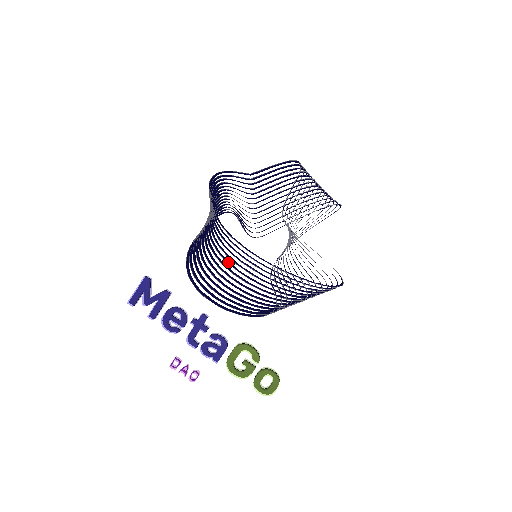
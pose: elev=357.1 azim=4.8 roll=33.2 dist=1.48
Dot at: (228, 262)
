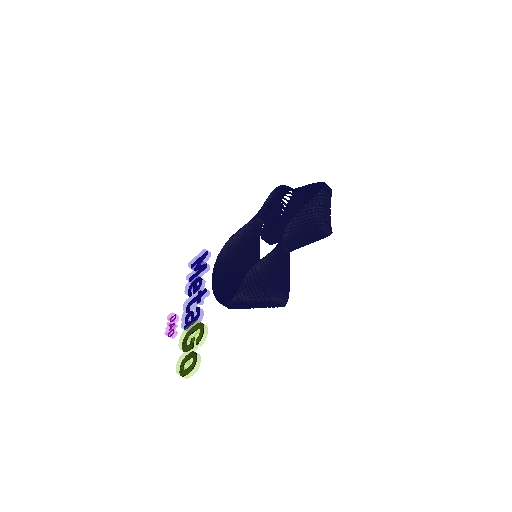
Dot at: occluded
